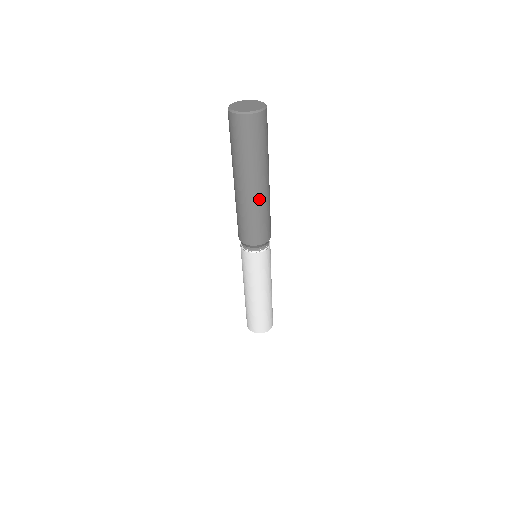
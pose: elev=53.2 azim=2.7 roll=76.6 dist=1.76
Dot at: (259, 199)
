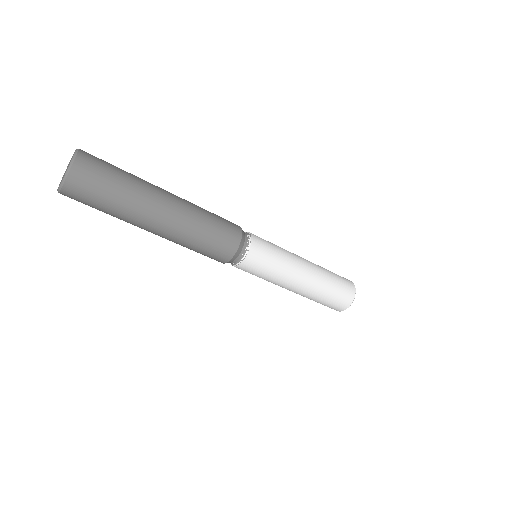
Dot at: (167, 238)
